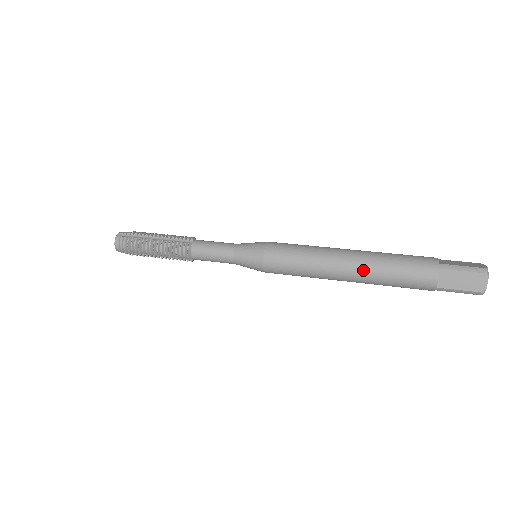
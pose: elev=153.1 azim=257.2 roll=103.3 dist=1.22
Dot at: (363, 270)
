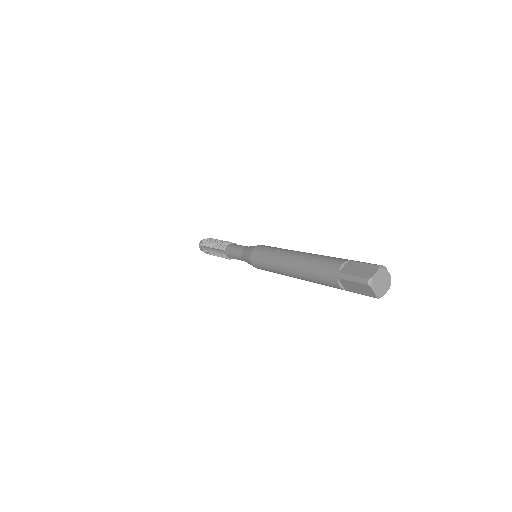
Dot at: (301, 256)
